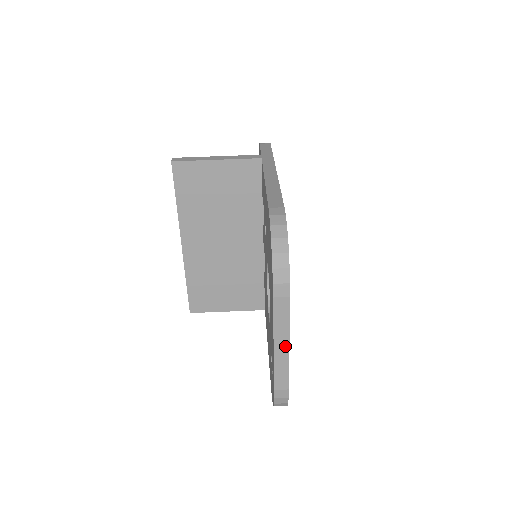
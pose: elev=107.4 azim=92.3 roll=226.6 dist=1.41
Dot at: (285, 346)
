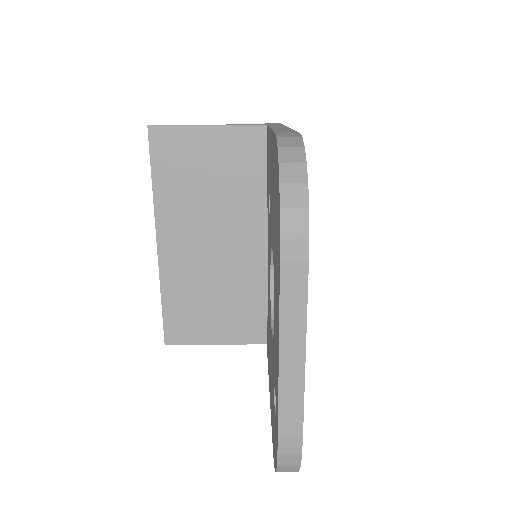
Dot at: (298, 355)
